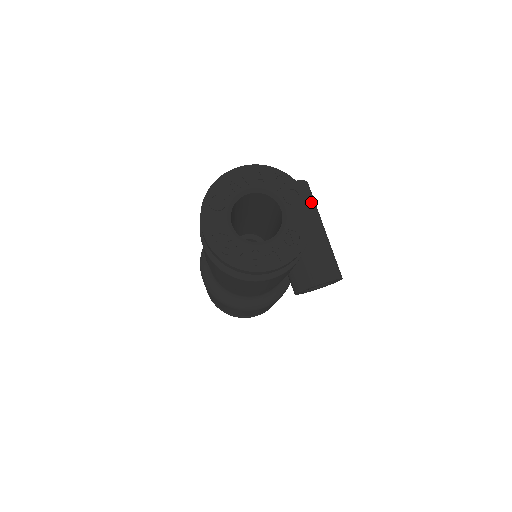
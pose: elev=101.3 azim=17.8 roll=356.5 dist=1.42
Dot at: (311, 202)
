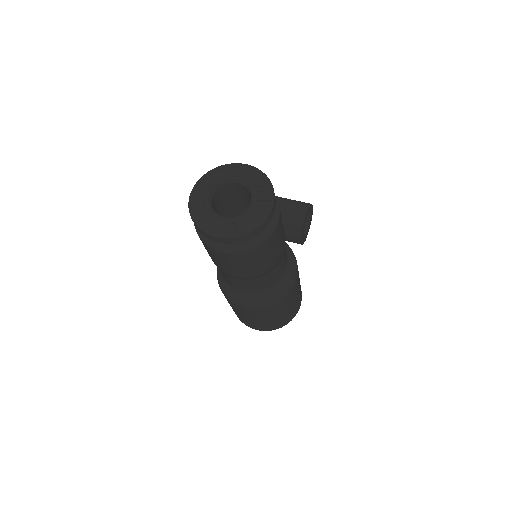
Dot at: occluded
